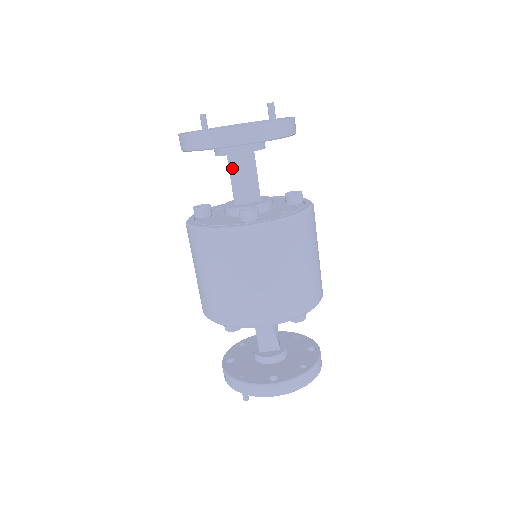
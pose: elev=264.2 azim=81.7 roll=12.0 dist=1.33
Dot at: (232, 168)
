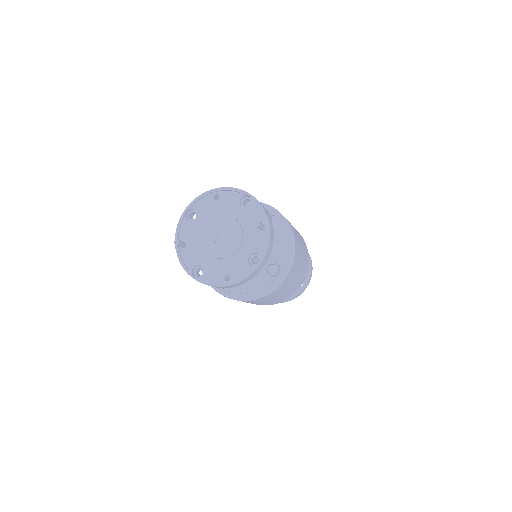
Dot at: occluded
